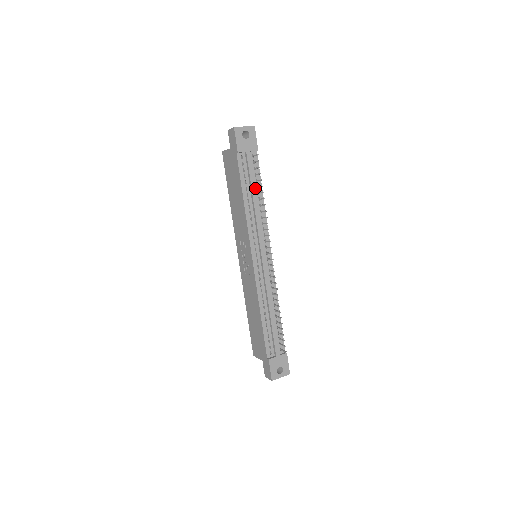
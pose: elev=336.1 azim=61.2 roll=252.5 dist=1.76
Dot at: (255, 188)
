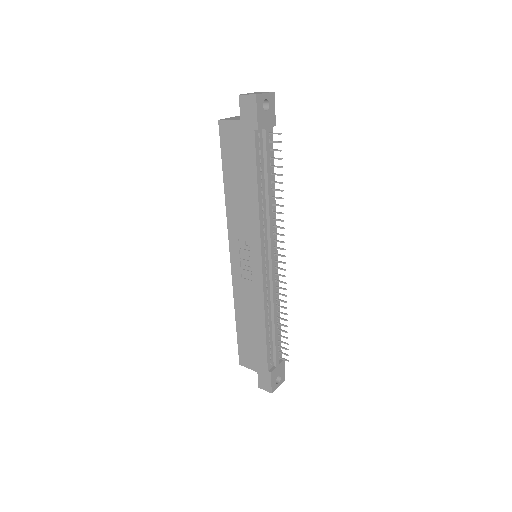
Dot at: occluded
